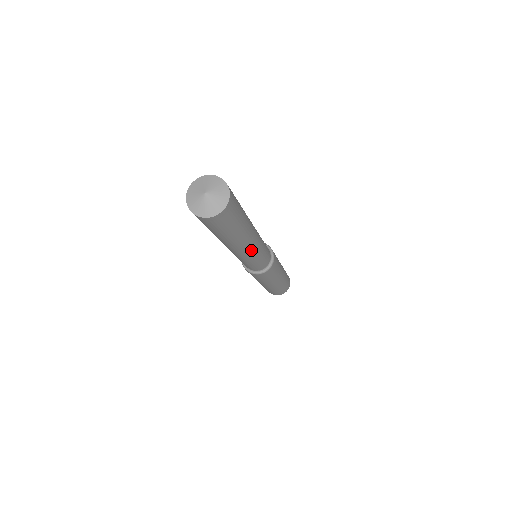
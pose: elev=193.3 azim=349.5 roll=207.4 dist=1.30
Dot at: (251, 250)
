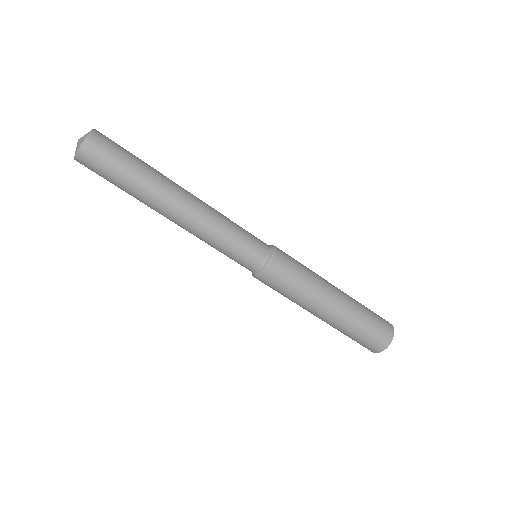
Dot at: (192, 220)
